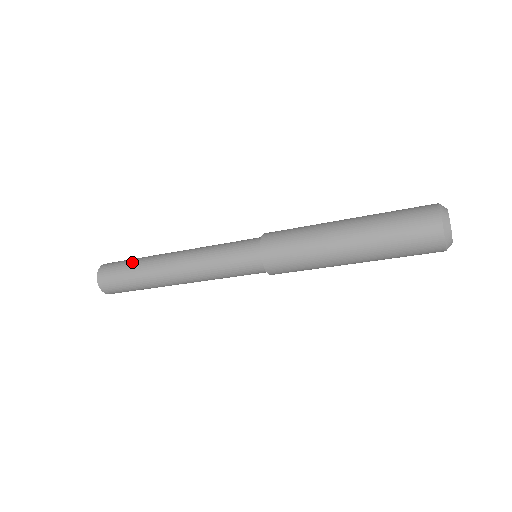
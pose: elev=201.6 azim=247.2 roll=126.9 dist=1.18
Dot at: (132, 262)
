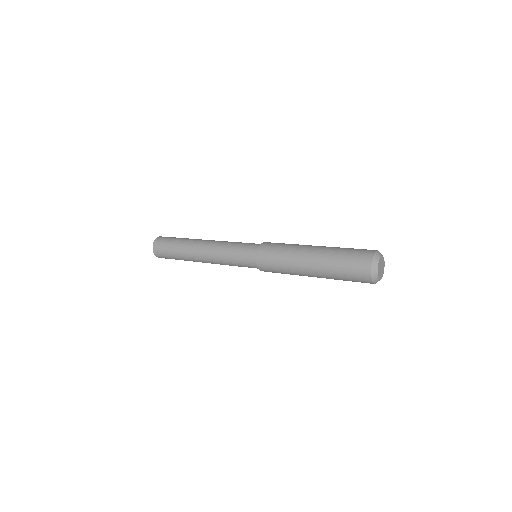
Dot at: (176, 241)
